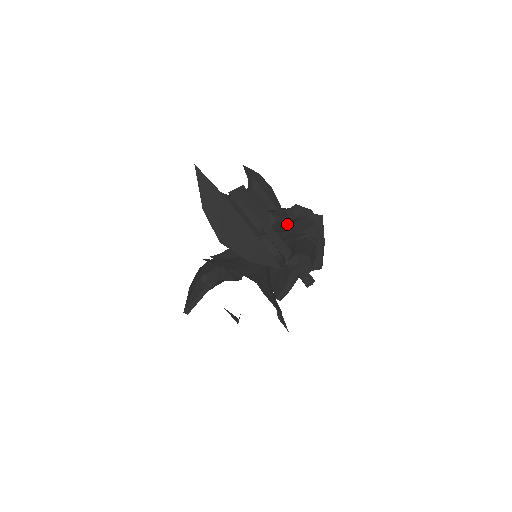
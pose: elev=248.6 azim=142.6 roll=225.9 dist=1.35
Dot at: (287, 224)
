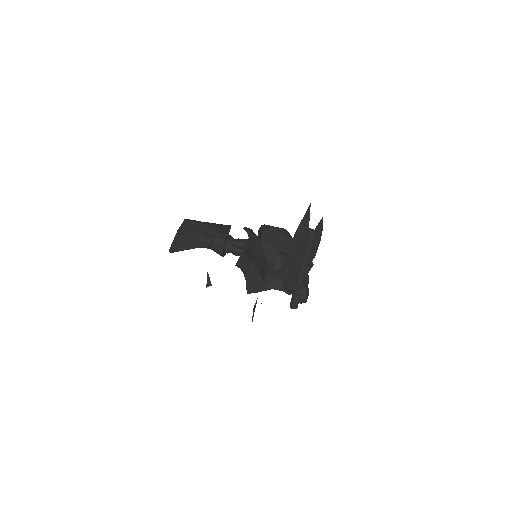
Dot at: occluded
